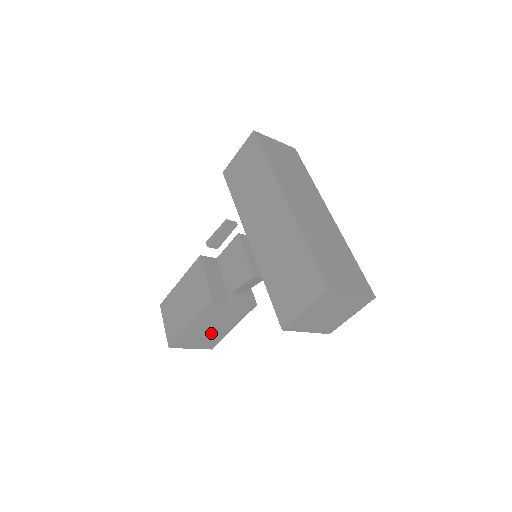
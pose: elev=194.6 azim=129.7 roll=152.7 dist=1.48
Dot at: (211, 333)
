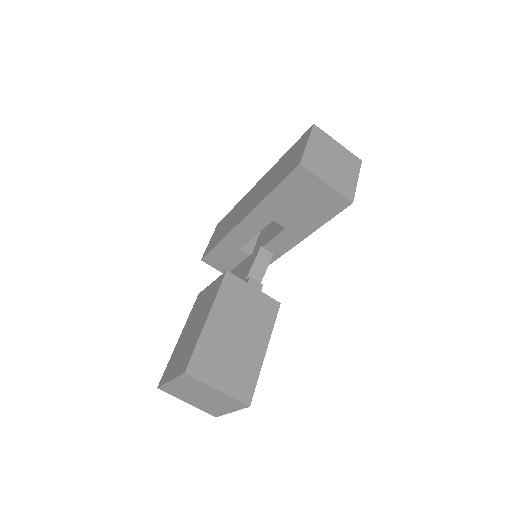
Dot at: (239, 353)
